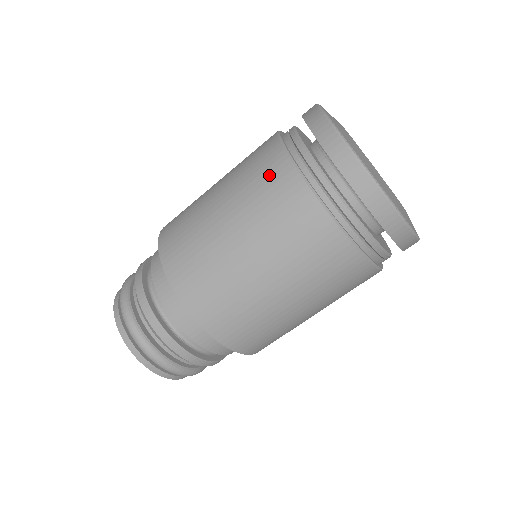
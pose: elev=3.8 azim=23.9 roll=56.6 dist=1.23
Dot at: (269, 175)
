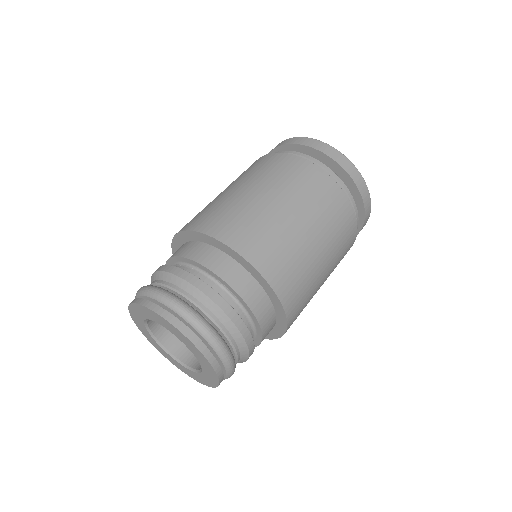
Dot at: (271, 163)
